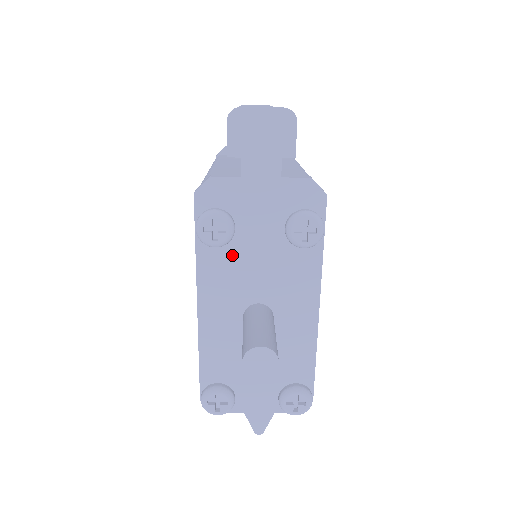
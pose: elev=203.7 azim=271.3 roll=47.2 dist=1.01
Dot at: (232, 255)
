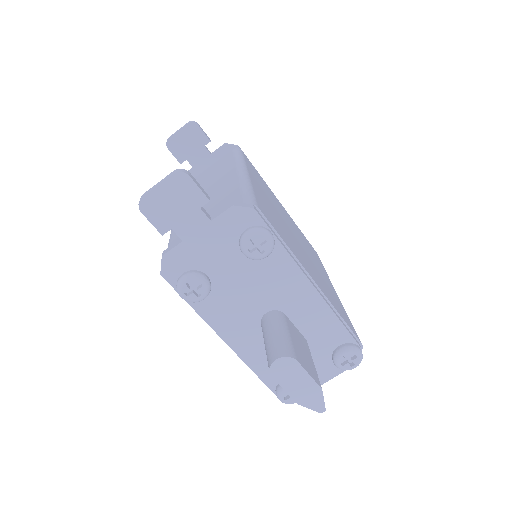
Dot at: (221, 295)
